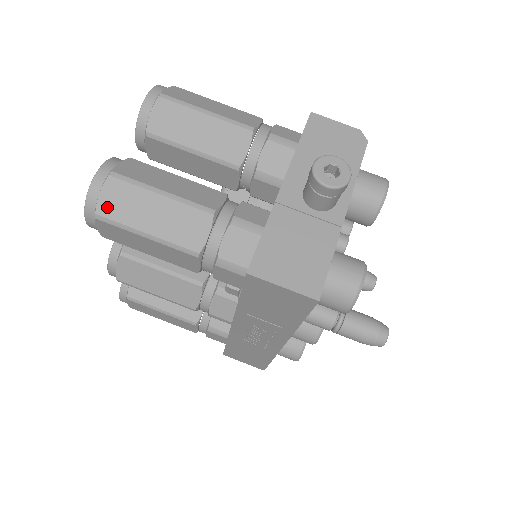
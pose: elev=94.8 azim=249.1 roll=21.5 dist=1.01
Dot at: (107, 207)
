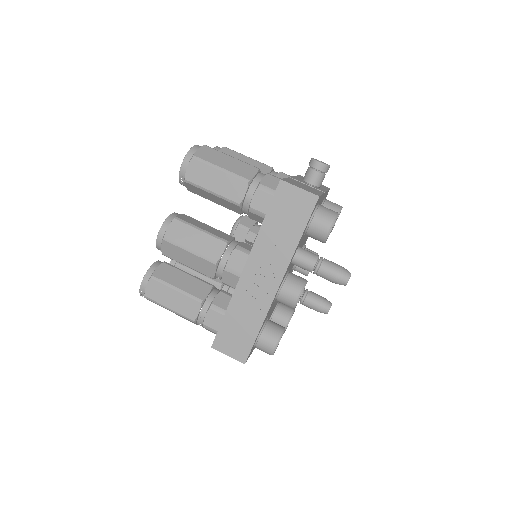
Dot at: (201, 154)
